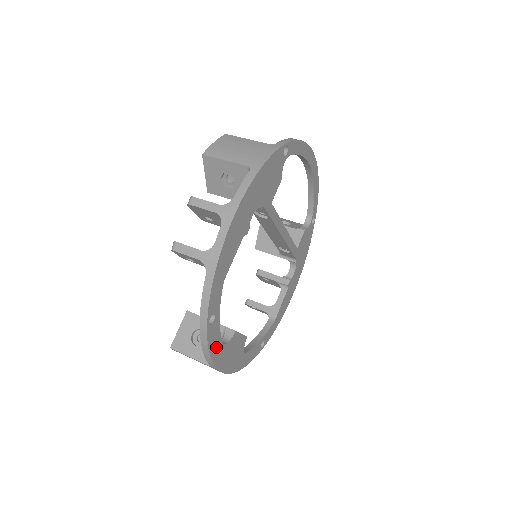
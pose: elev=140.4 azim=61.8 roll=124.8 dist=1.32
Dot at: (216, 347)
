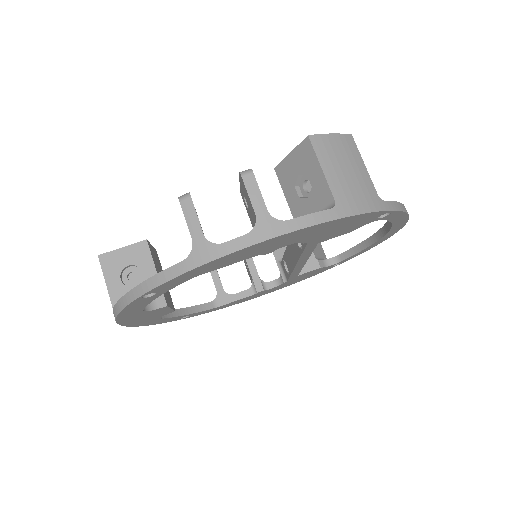
Dot at: (132, 311)
